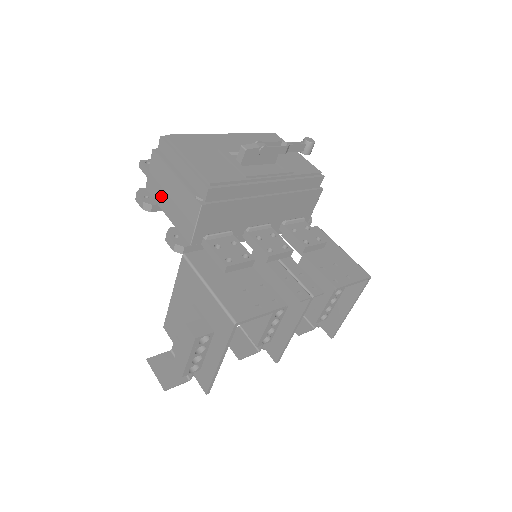
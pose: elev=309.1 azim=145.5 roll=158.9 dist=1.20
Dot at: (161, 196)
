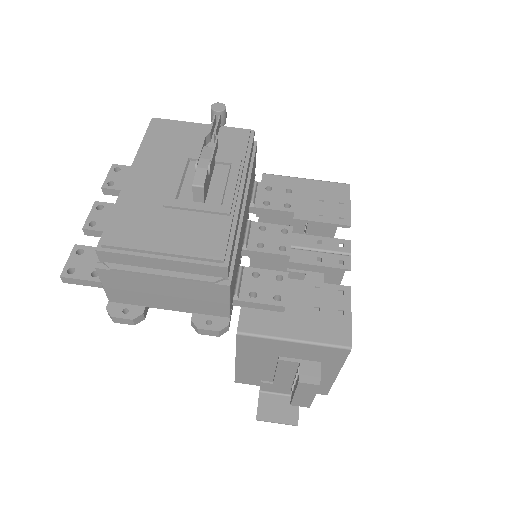
Dot at: (147, 299)
